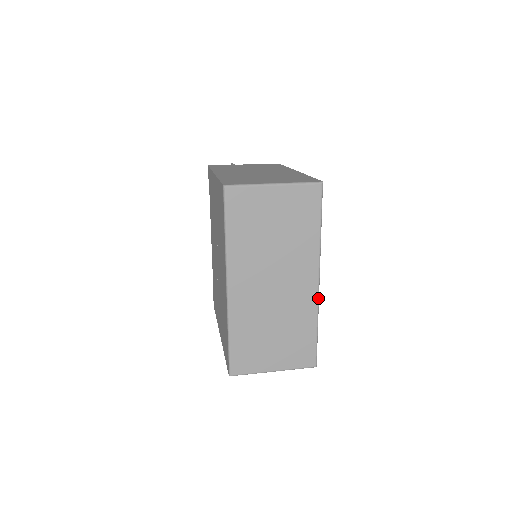
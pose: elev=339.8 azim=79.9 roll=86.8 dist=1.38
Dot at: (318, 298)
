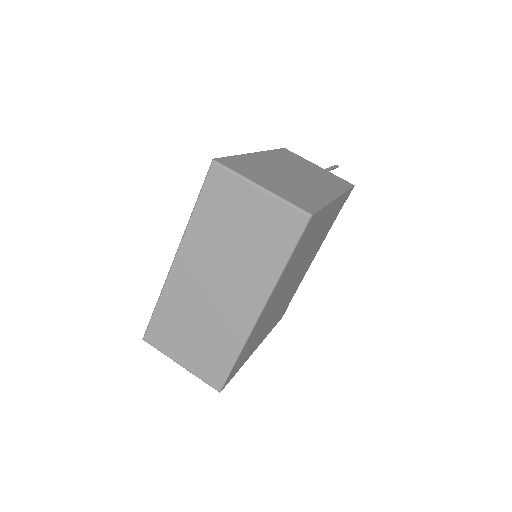
Dot at: (251, 329)
